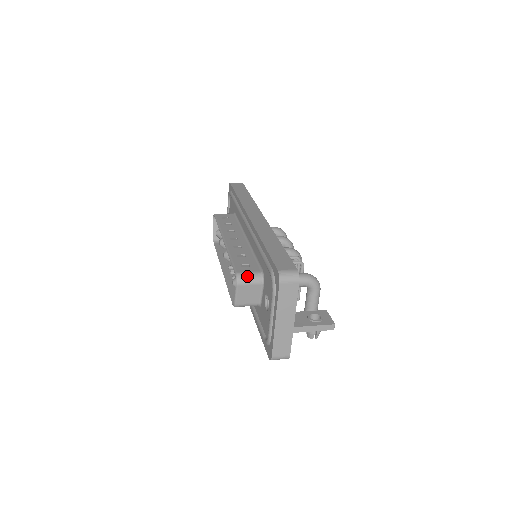
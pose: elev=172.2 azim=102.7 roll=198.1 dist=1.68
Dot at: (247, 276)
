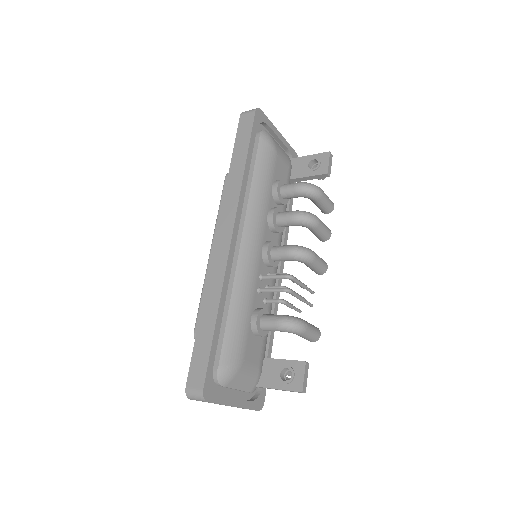
Dot at: occluded
